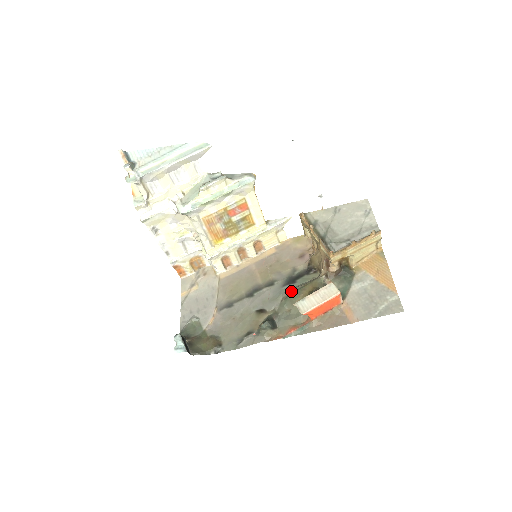
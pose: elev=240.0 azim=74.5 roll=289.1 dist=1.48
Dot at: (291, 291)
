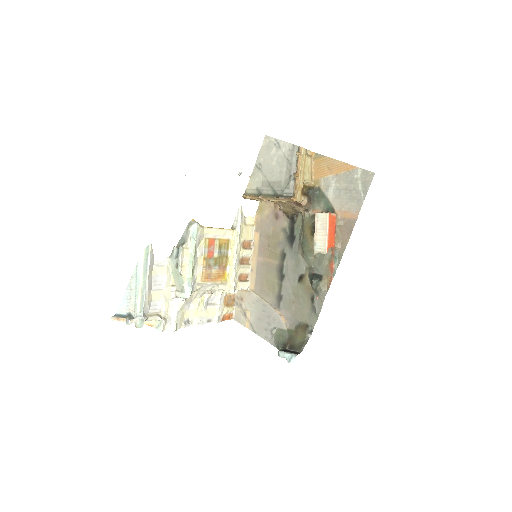
Dot at: (300, 246)
